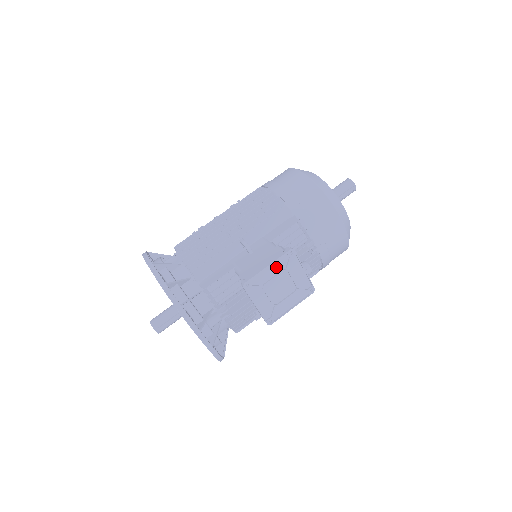
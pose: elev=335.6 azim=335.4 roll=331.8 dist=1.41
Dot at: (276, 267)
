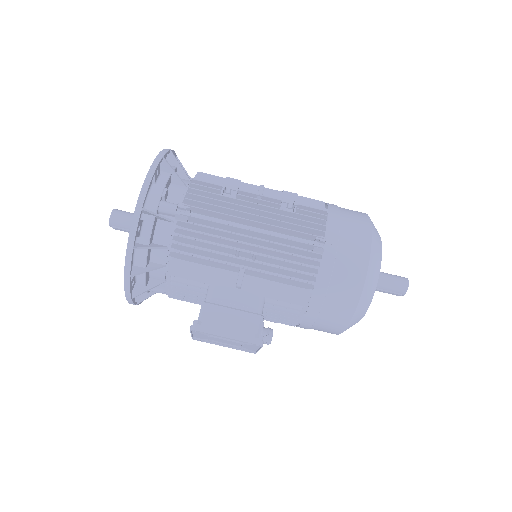
Dot at: occluded
